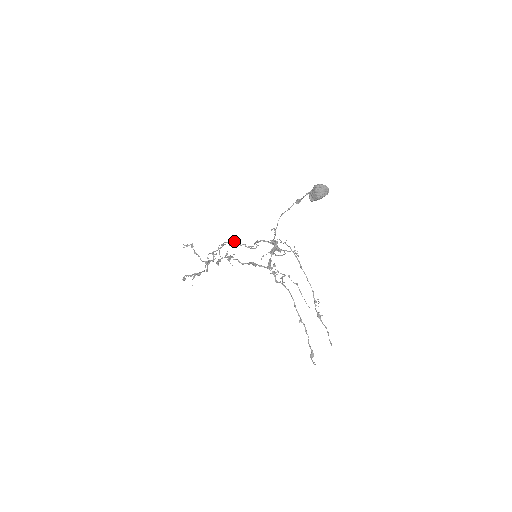
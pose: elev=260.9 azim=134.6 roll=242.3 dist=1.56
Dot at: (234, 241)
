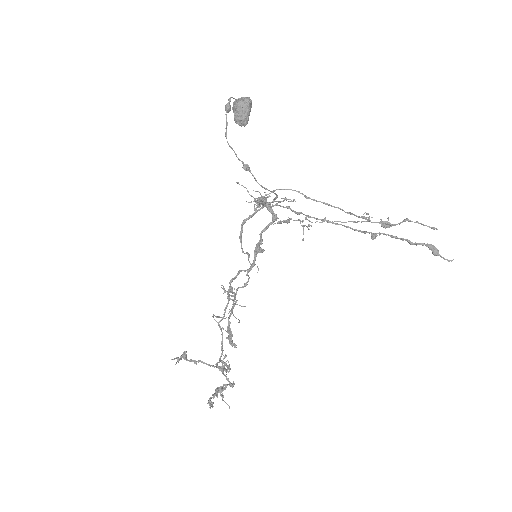
Dot at: (226, 305)
